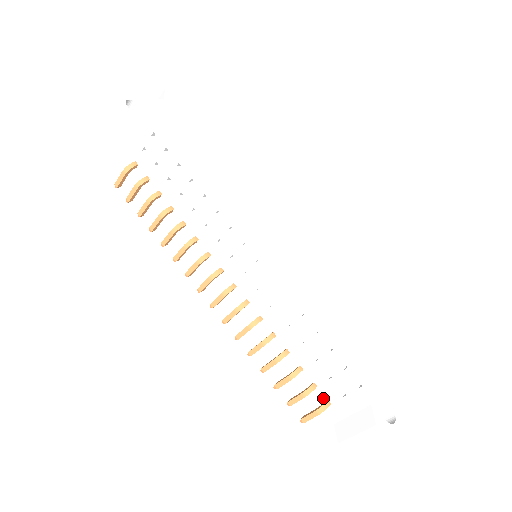
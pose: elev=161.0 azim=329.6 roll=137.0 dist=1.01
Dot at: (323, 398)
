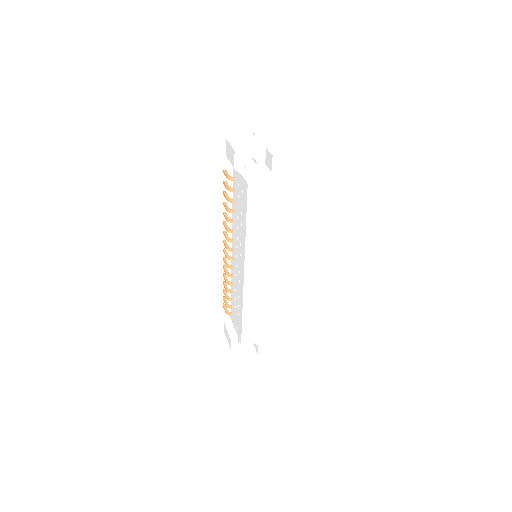
Dot at: (232, 312)
